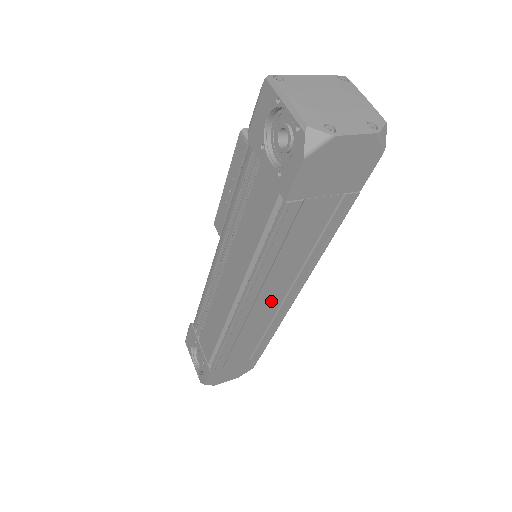
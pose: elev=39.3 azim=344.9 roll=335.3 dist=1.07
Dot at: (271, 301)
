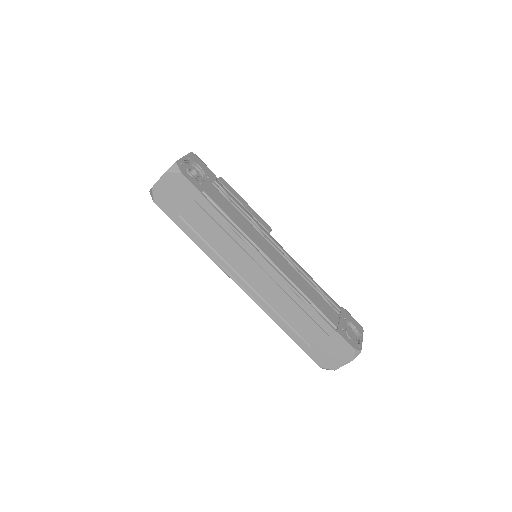
Dot at: (258, 277)
